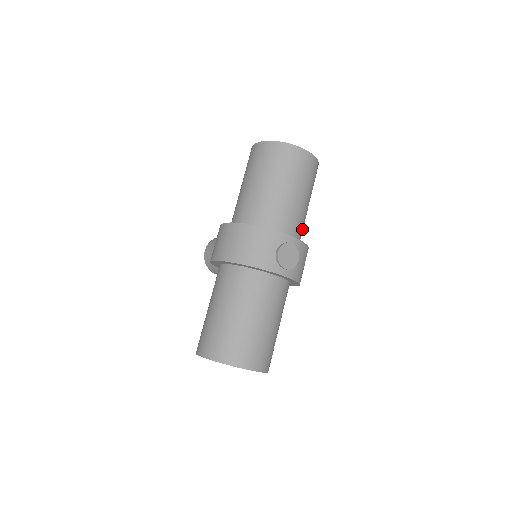
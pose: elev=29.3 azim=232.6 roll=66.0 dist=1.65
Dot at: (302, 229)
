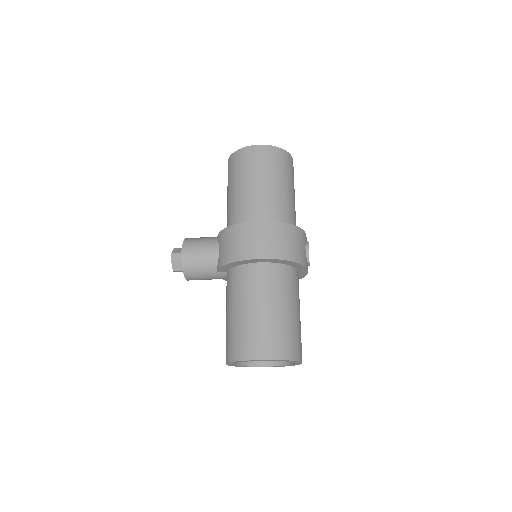
Dot at: occluded
